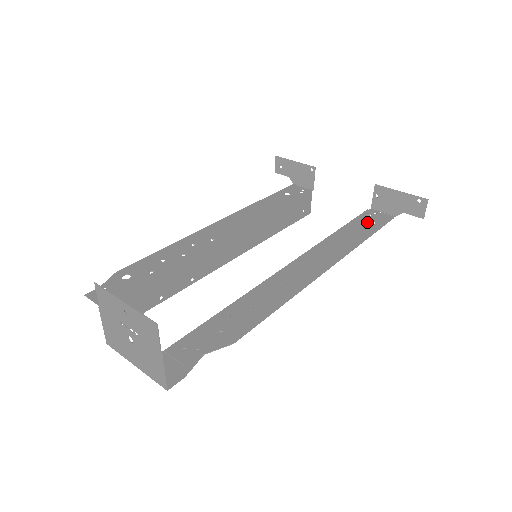
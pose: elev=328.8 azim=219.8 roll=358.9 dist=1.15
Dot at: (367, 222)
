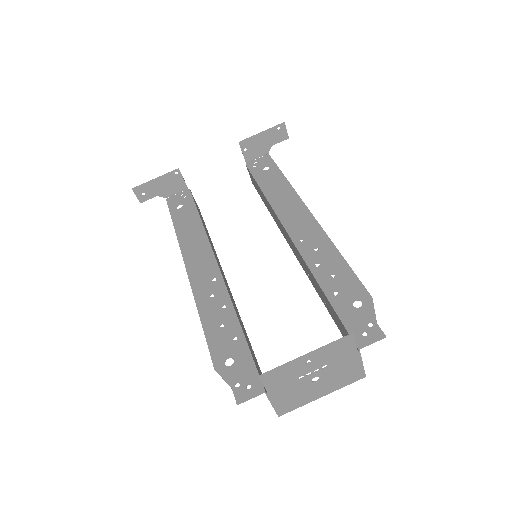
Dot at: (264, 171)
